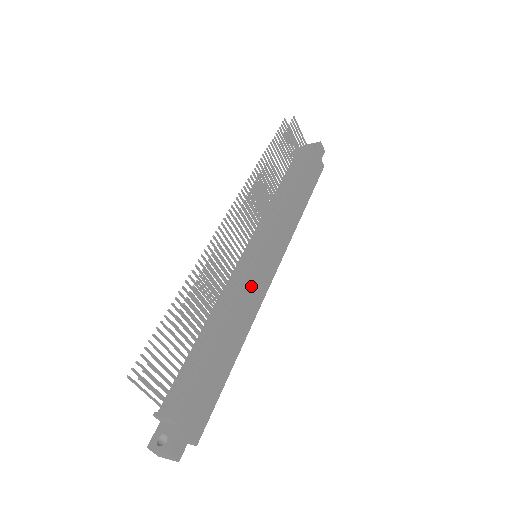
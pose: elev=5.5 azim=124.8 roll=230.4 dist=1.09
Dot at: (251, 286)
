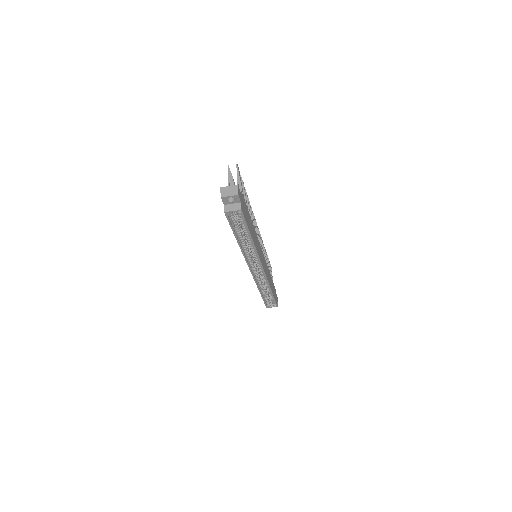
Dot at: (259, 245)
